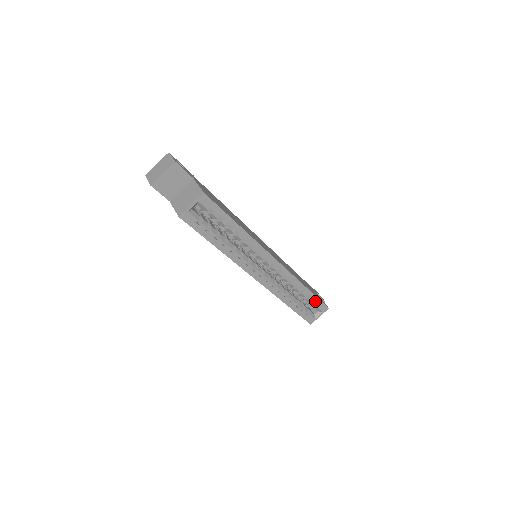
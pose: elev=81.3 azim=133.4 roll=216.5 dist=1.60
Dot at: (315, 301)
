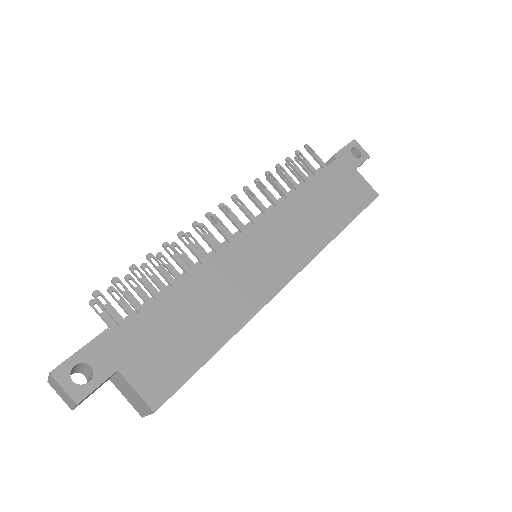
Dot at: occluded
